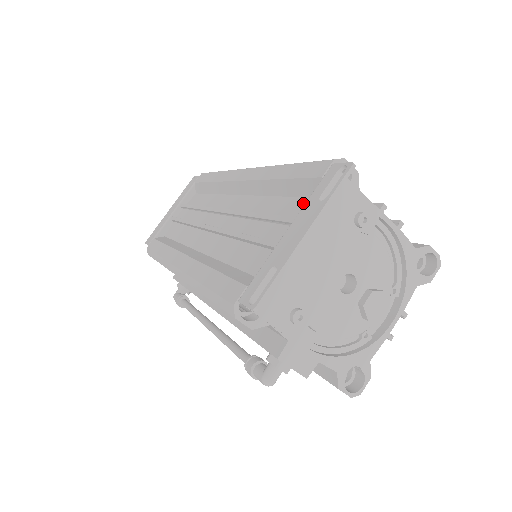
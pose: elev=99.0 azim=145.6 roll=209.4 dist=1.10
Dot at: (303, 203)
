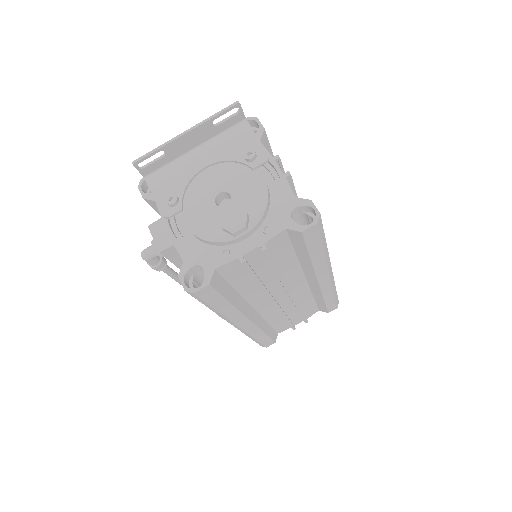
Dot at: occluded
